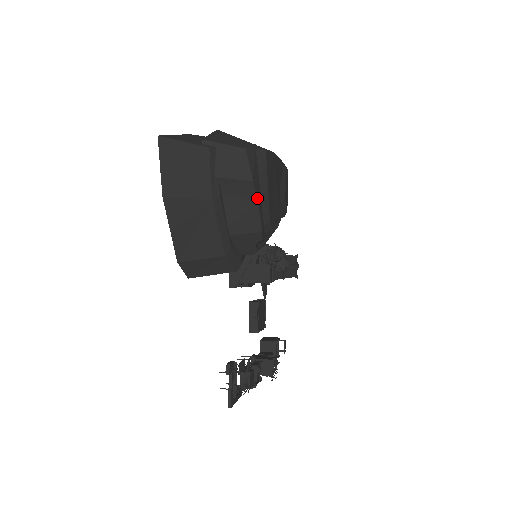
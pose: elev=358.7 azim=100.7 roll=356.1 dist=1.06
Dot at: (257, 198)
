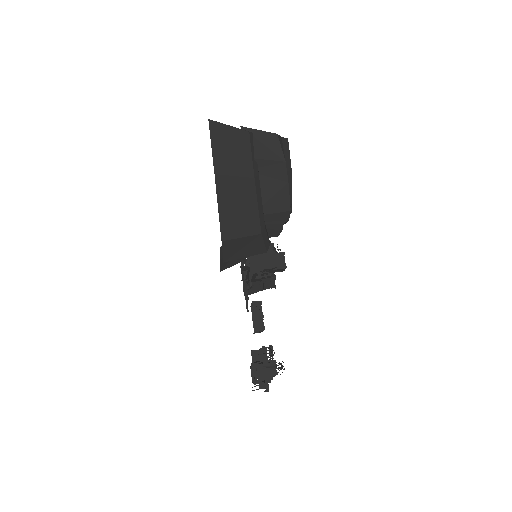
Dot at: (287, 178)
